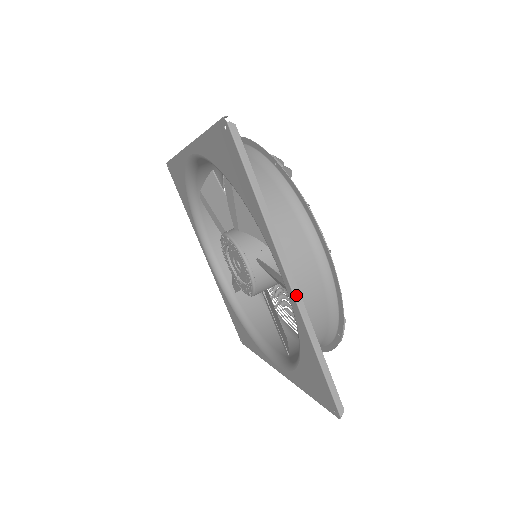
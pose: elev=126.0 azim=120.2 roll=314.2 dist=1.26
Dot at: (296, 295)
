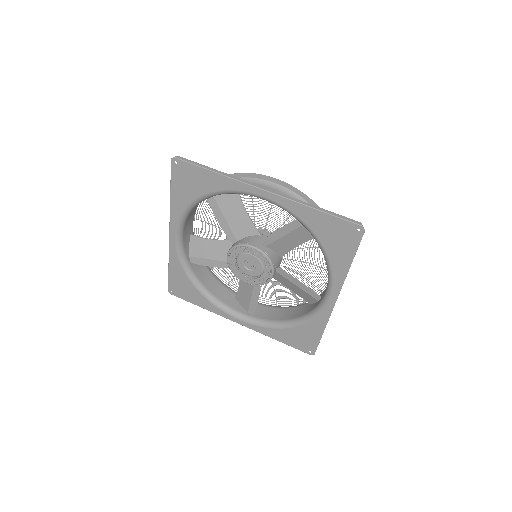
Dot at: occluded
